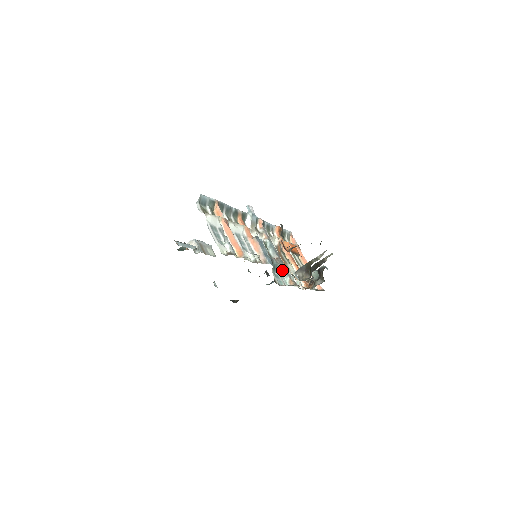
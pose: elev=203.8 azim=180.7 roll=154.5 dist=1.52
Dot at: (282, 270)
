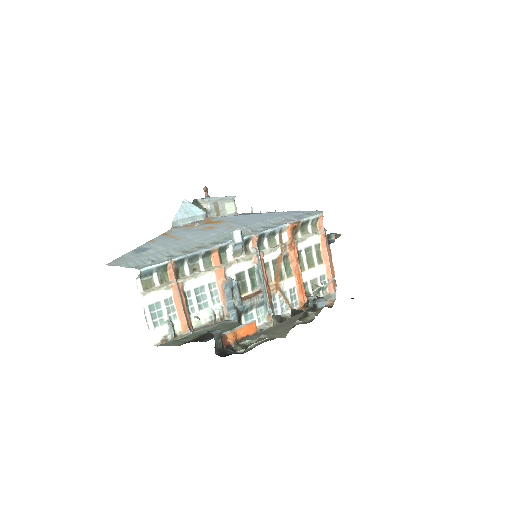
Dot at: (262, 304)
